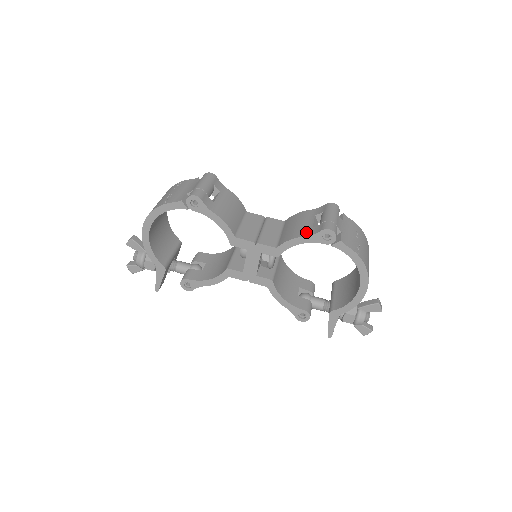
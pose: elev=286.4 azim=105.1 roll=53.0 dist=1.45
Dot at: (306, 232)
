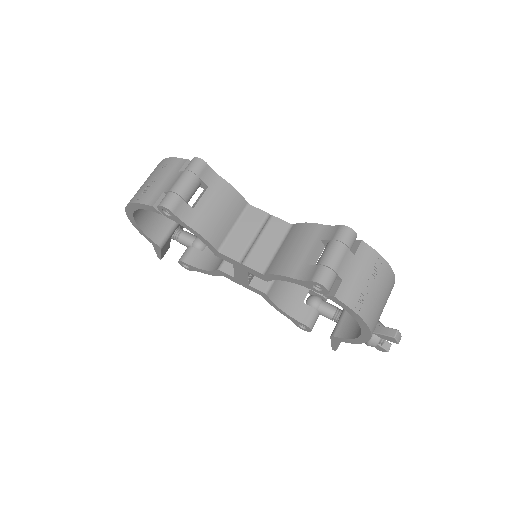
Dot at: (296, 271)
